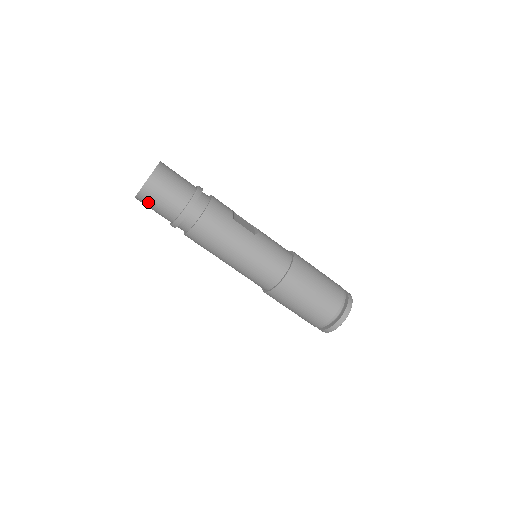
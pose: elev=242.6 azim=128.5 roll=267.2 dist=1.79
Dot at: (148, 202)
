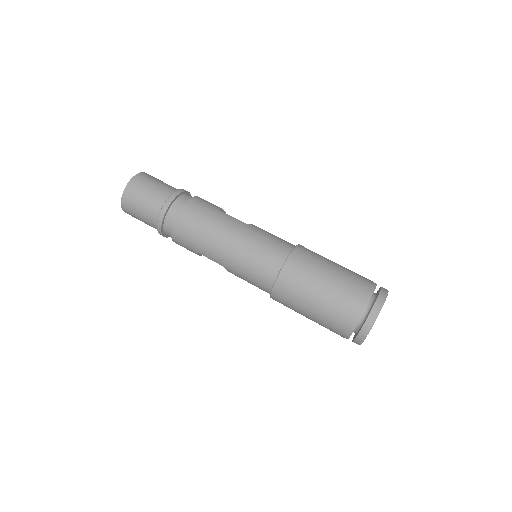
Dot at: (132, 206)
